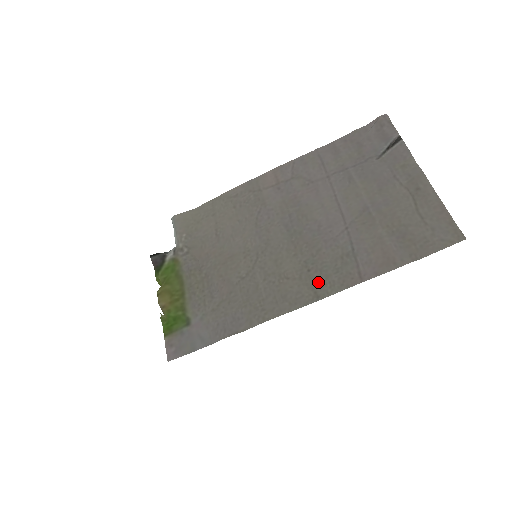
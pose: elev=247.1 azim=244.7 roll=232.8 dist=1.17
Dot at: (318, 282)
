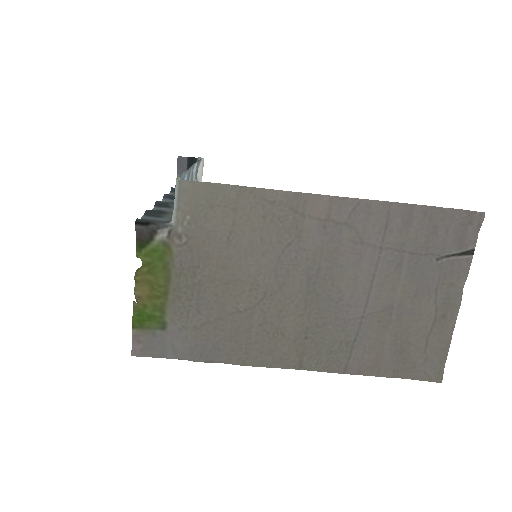
Dot at: (308, 354)
